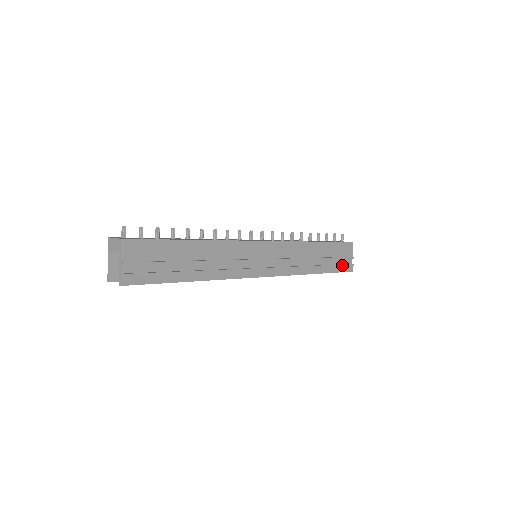
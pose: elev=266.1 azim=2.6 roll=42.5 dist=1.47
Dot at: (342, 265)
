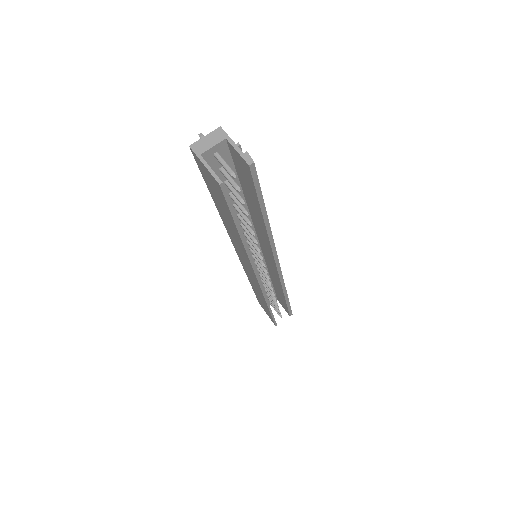
Dot at: occluded
